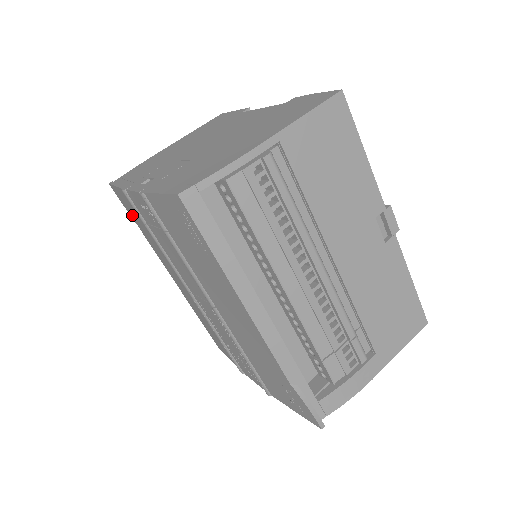
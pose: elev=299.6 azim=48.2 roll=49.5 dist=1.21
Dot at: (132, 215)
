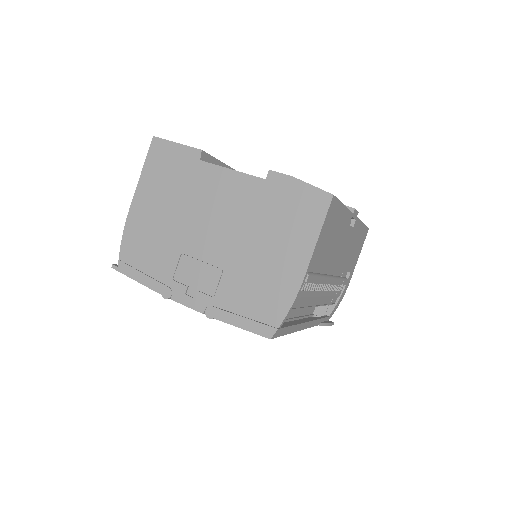
Dot at: occluded
